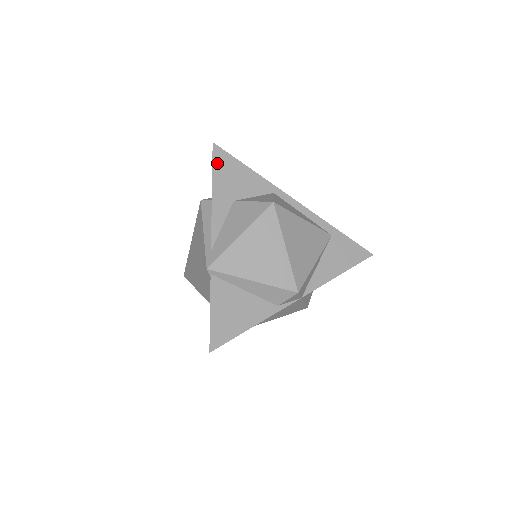
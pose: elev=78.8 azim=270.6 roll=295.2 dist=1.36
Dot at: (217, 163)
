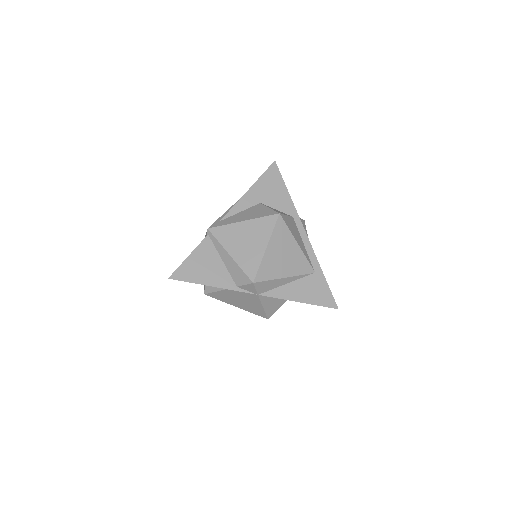
Dot at: (268, 174)
